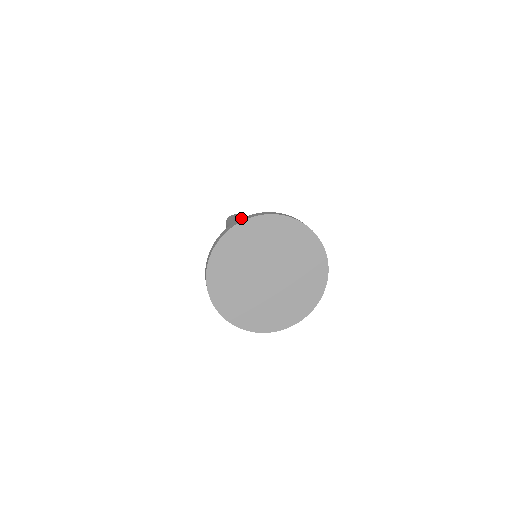
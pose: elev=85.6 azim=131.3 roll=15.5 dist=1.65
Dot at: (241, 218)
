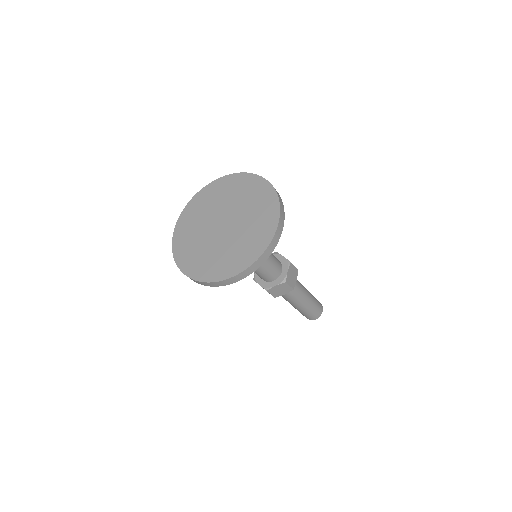
Dot at: occluded
